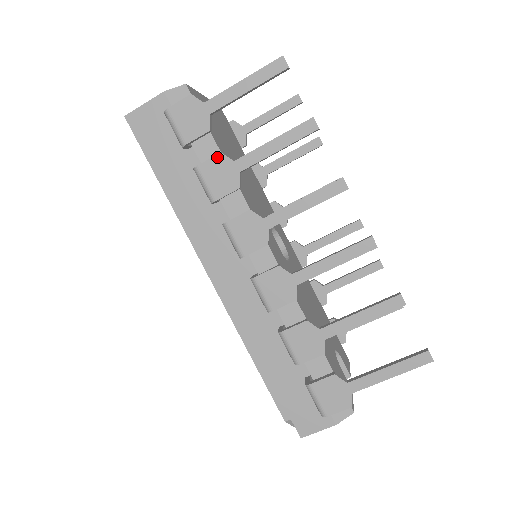
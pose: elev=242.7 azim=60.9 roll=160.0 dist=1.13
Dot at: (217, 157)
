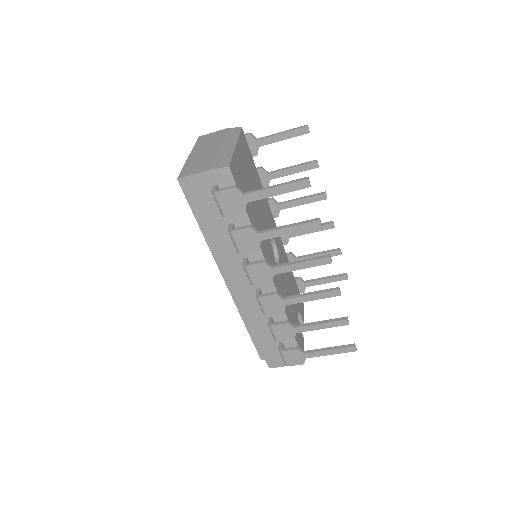
Dot at: (247, 229)
